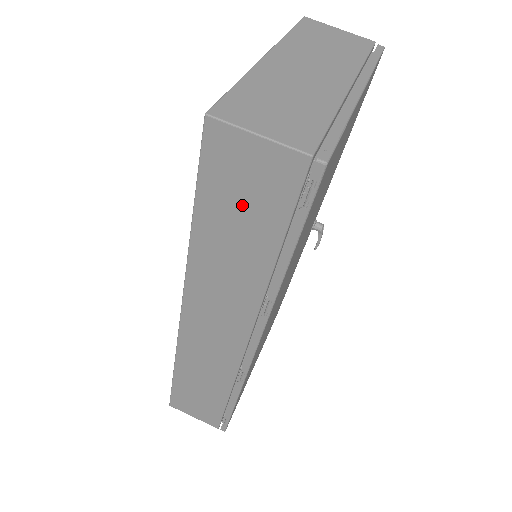
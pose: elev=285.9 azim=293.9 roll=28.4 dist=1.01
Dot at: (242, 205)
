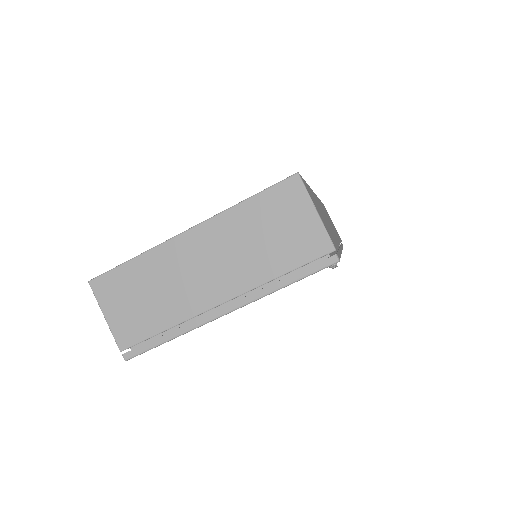
Dot at: occluded
